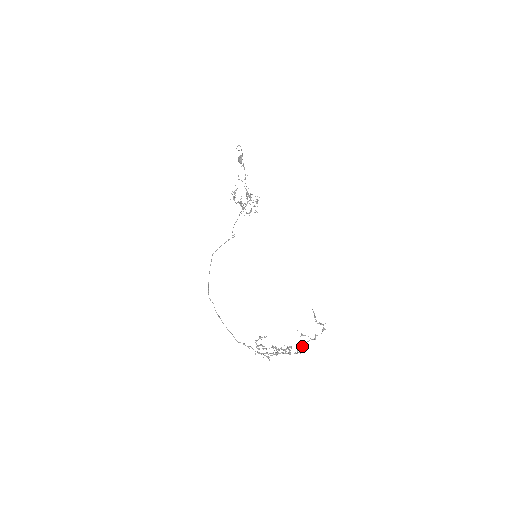
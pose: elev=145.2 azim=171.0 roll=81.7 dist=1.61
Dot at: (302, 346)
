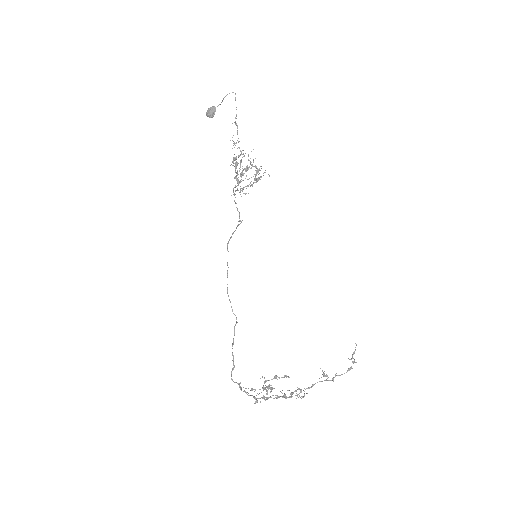
Dot at: (307, 388)
